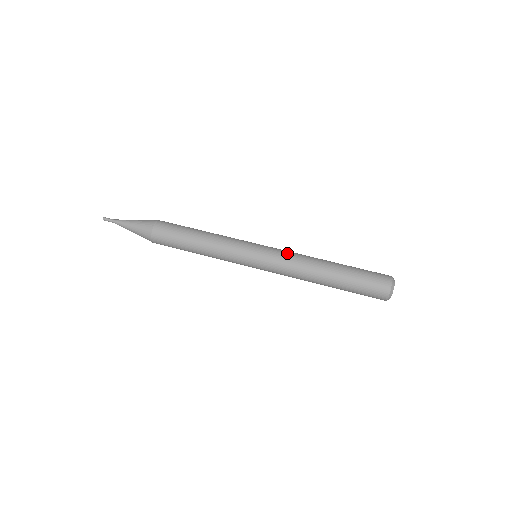
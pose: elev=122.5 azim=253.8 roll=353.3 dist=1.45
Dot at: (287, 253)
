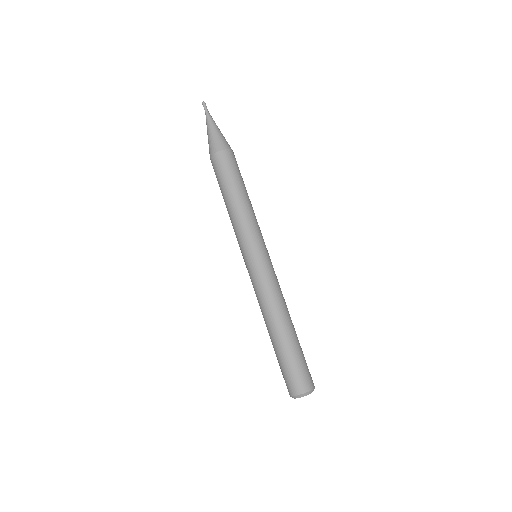
Dot at: (266, 284)
